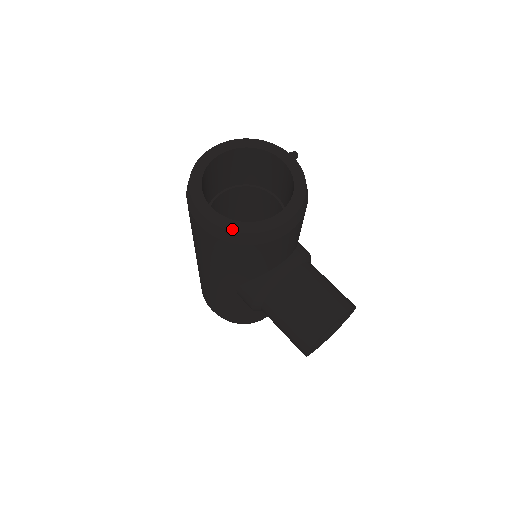
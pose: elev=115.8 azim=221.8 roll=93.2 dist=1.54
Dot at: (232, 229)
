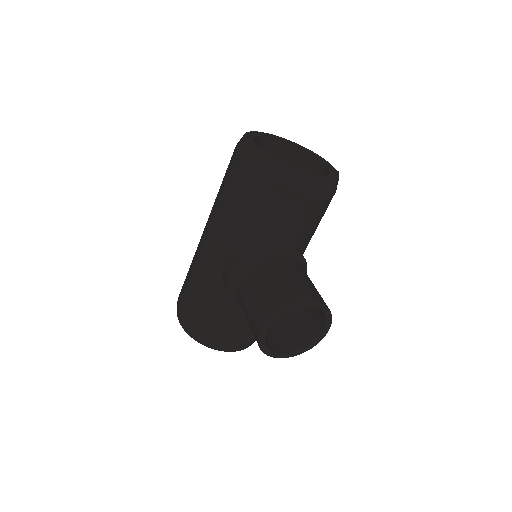
Dot at: (265, 157)
